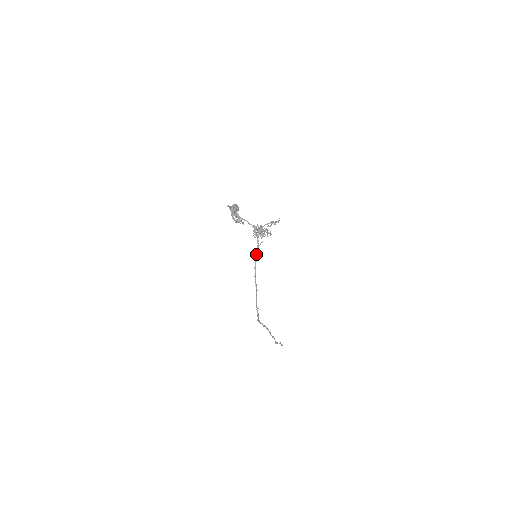
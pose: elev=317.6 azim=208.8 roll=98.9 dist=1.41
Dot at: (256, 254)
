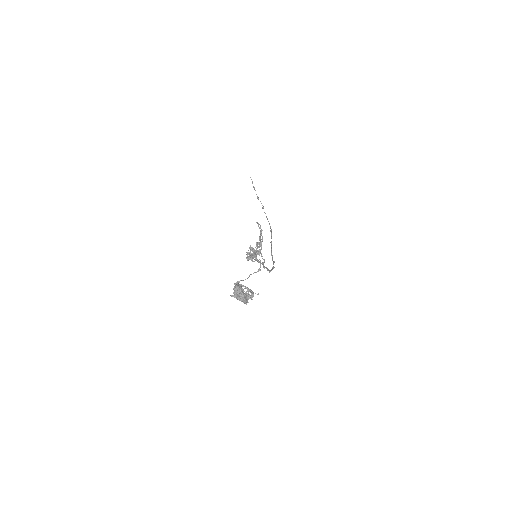
Dot at: occluded
